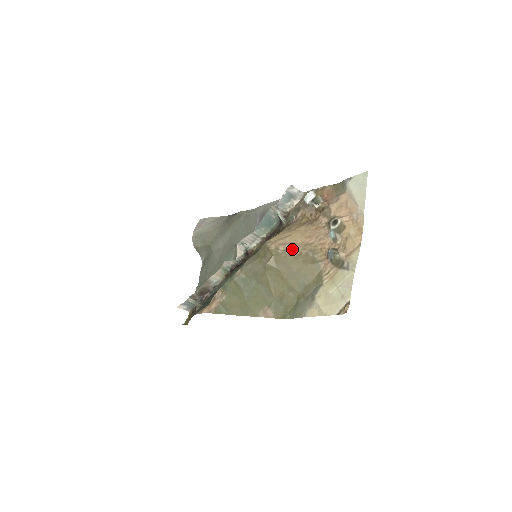
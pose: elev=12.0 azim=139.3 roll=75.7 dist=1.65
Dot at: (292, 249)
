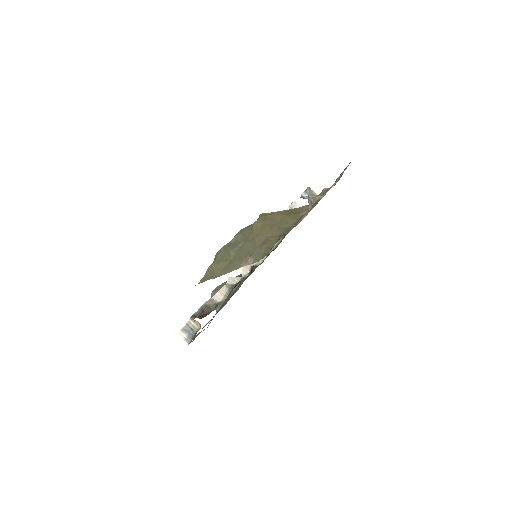
Dot at: (279, 211)
